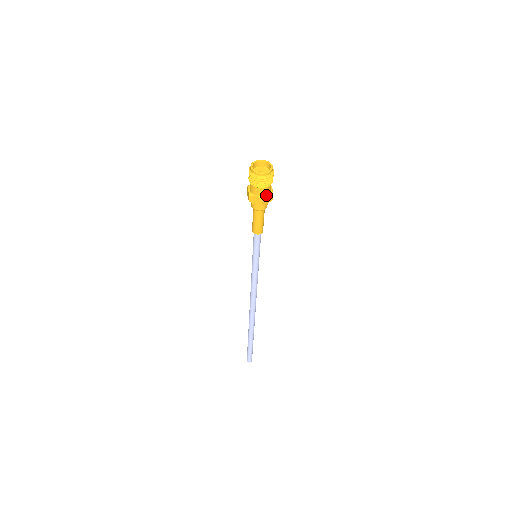
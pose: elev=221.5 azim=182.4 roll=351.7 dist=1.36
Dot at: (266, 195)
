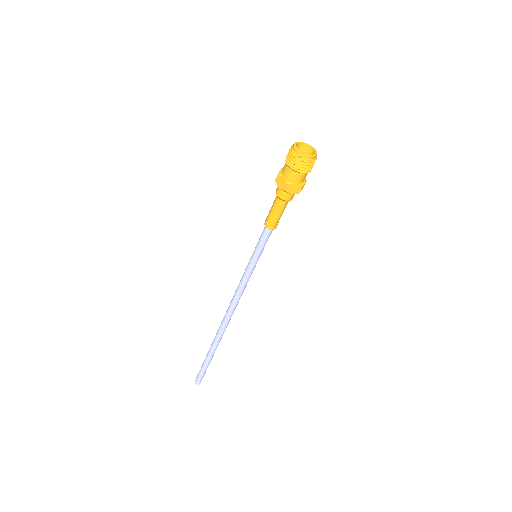
Dot at: (294, 182)
